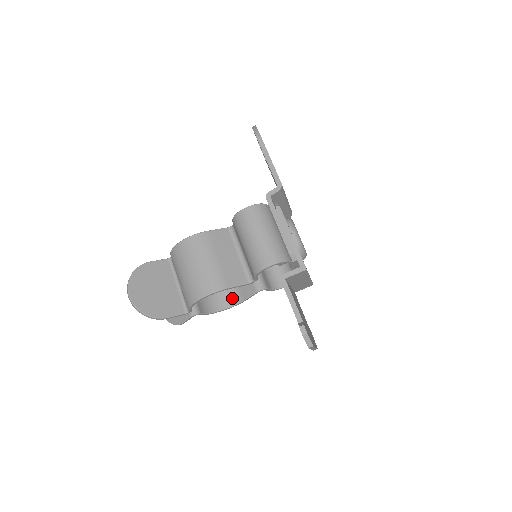
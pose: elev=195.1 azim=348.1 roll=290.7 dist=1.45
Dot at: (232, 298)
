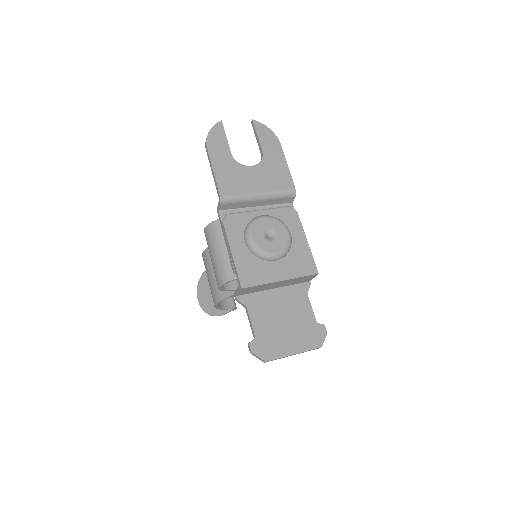
Dot at: occluded
